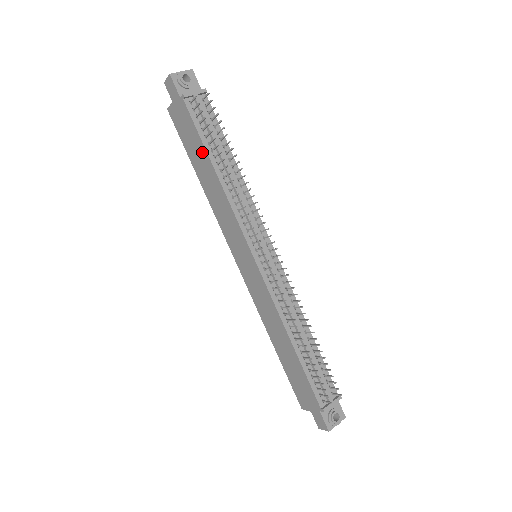
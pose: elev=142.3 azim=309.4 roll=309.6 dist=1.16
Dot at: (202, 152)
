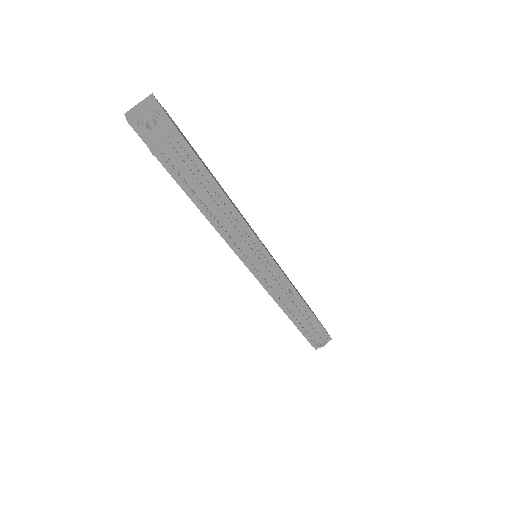
Dot at: occluded
